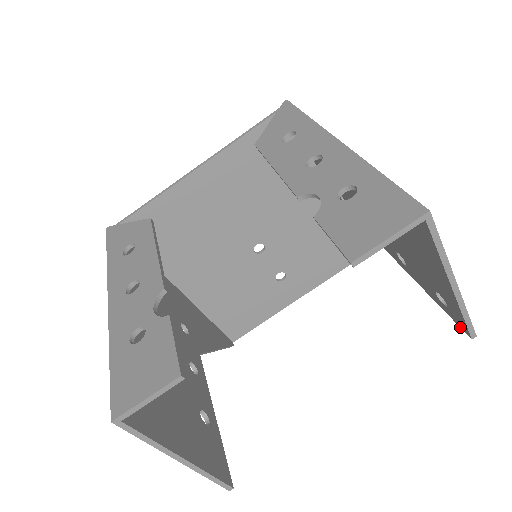
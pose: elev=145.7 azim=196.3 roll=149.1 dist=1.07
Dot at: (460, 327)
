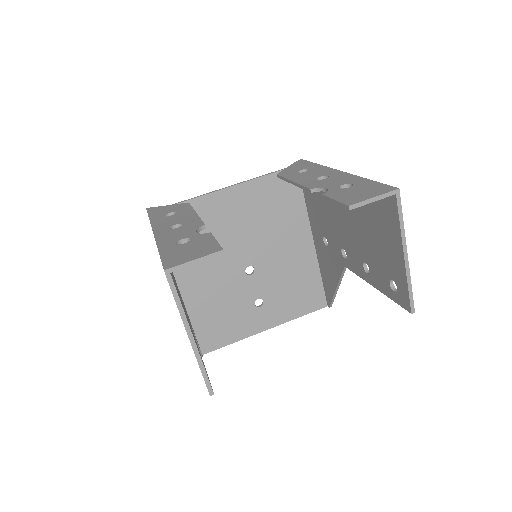
Dot at: (404, 308)
